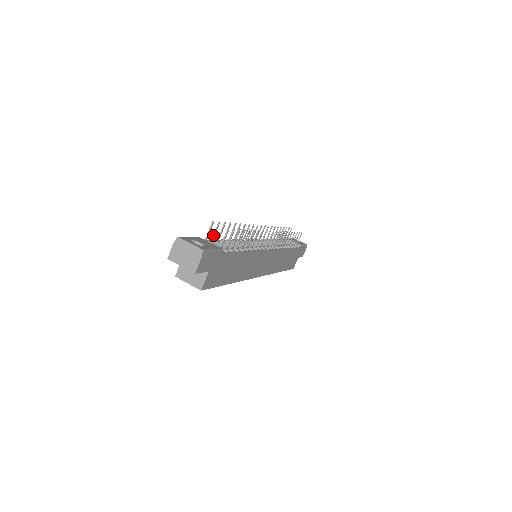
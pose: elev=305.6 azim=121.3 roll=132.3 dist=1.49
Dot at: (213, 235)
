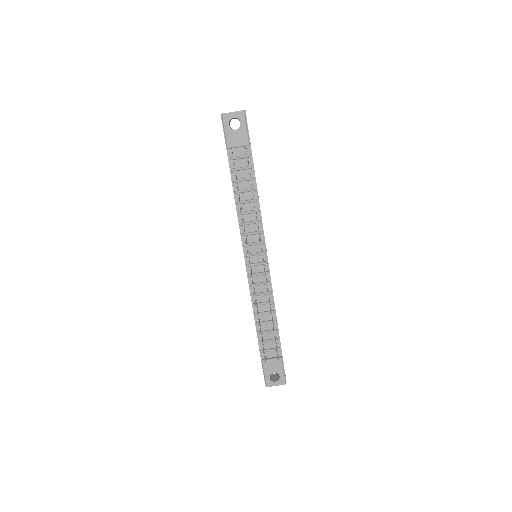
Dot at: (263, 350)
